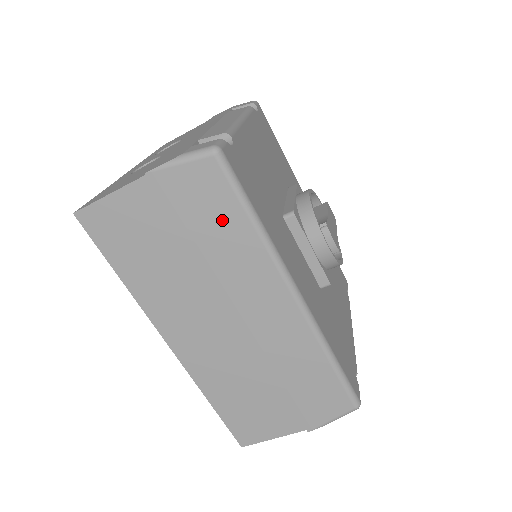
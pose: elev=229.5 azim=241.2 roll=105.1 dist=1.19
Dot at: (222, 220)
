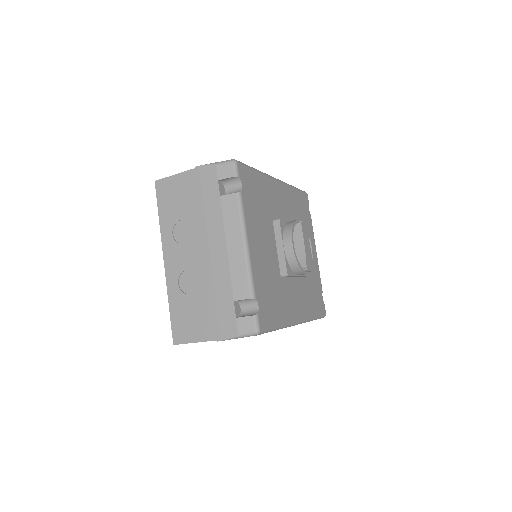
Dot at: occluded
